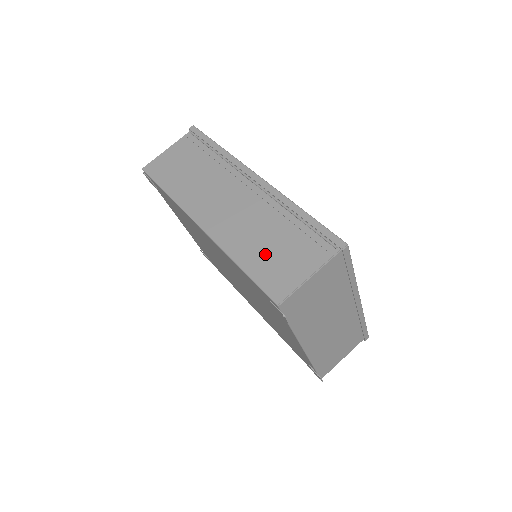
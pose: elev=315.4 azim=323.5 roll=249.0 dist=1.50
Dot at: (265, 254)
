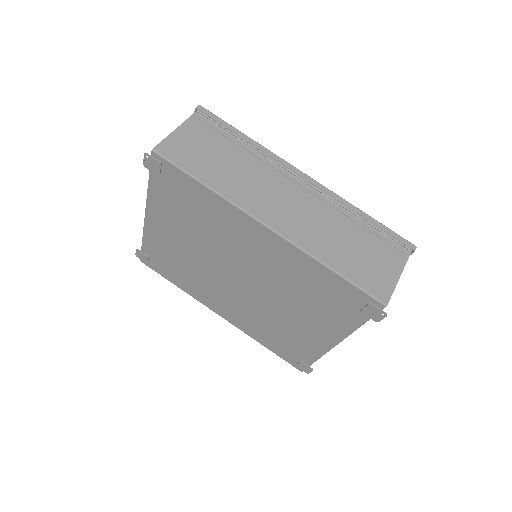
Dot at: (352, 257)
